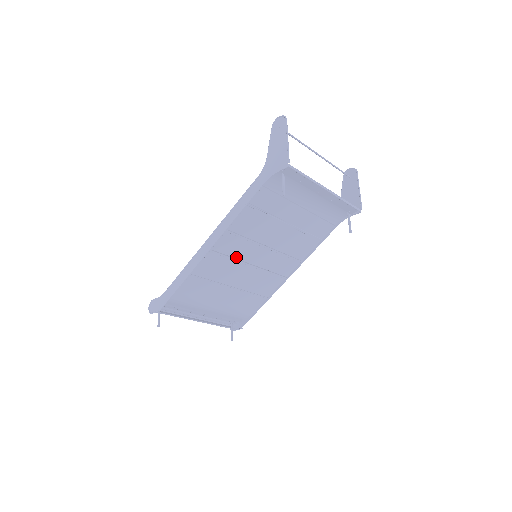
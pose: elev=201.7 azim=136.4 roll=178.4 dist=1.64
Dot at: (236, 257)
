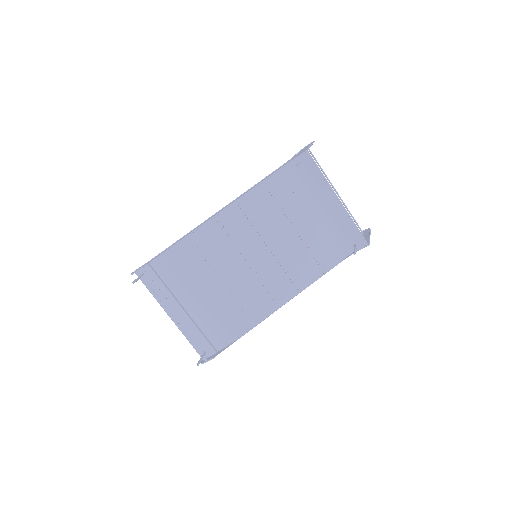
Dot at: (237, 243)
